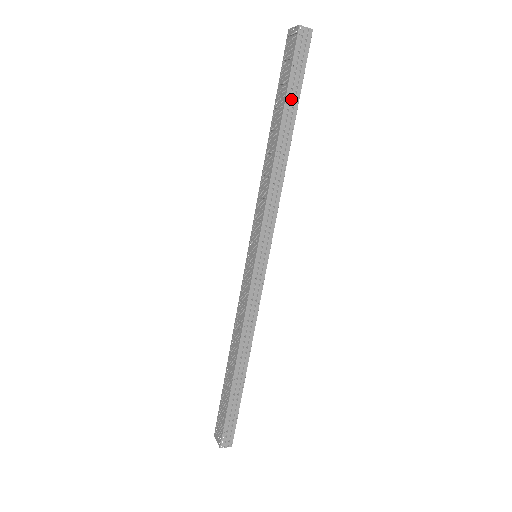
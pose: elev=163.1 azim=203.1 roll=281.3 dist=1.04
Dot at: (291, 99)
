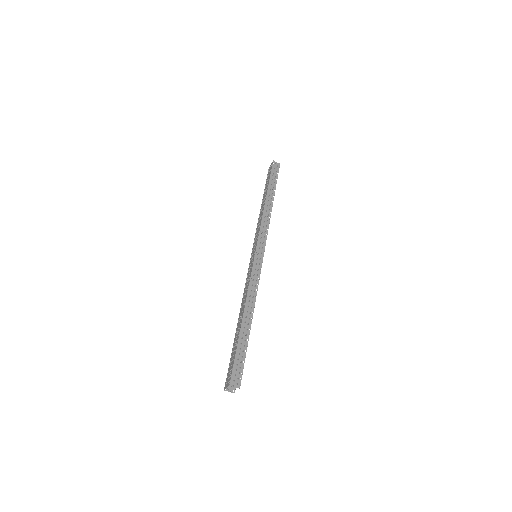
Dot at: (272, 185)
